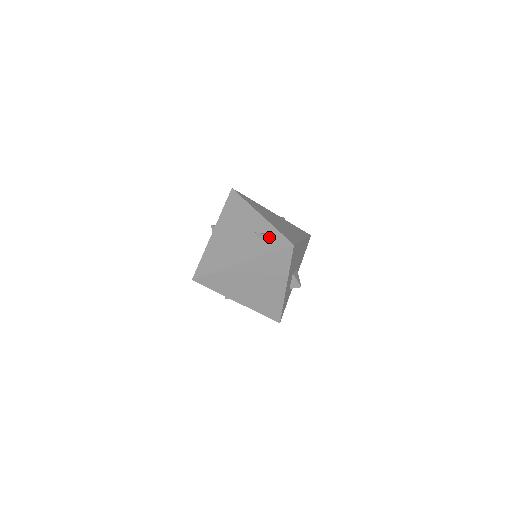
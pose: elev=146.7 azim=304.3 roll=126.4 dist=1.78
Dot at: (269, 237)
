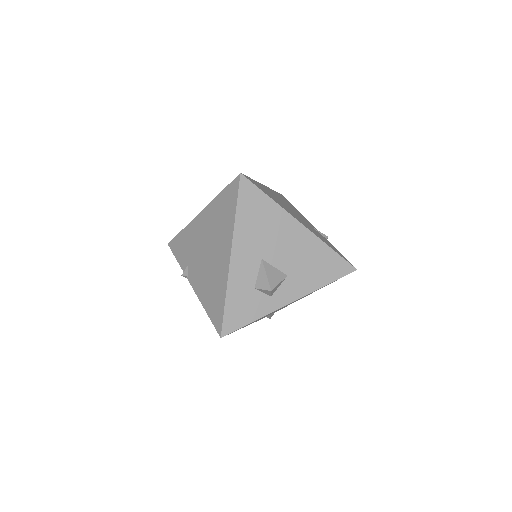
Dot at: occluded
